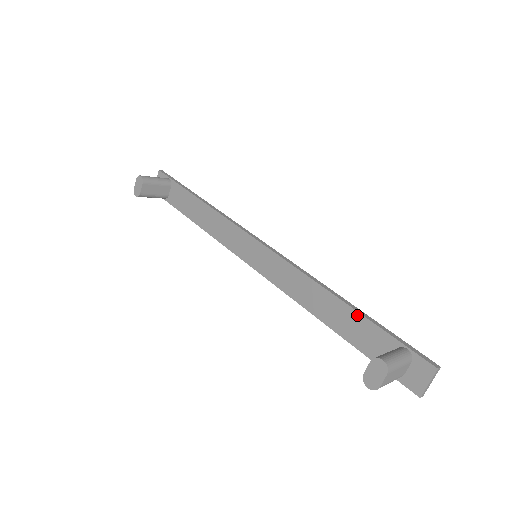
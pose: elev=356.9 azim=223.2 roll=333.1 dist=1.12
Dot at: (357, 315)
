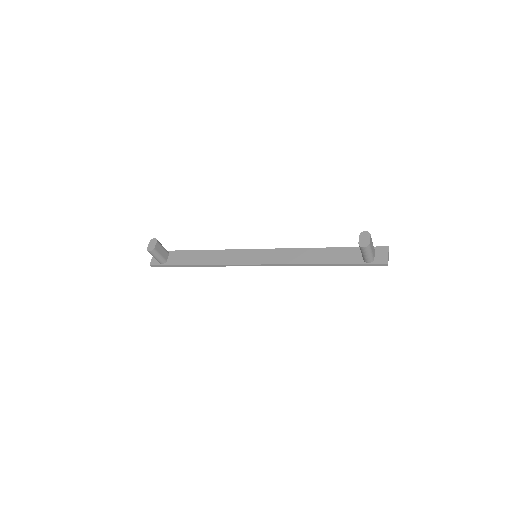
Dot at: (335, 249)
